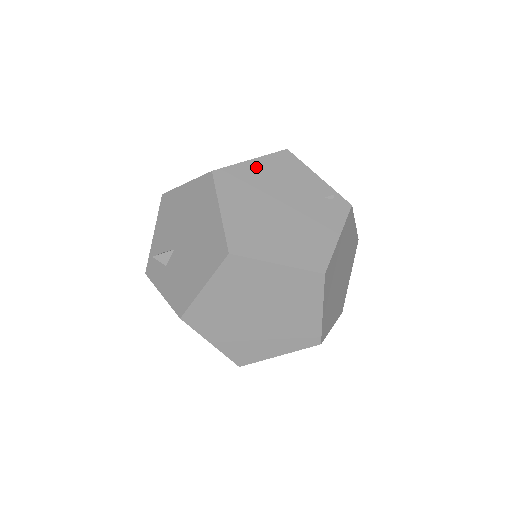
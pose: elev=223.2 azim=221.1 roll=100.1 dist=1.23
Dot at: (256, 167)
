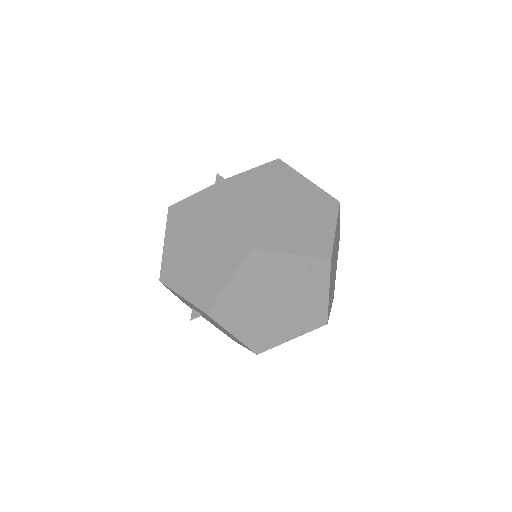
Dot at: (236, 286)
